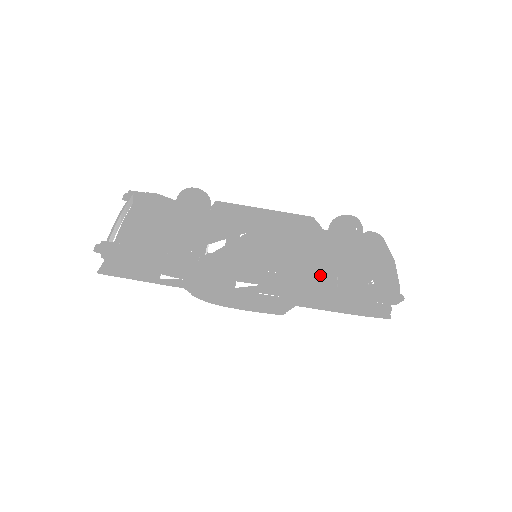
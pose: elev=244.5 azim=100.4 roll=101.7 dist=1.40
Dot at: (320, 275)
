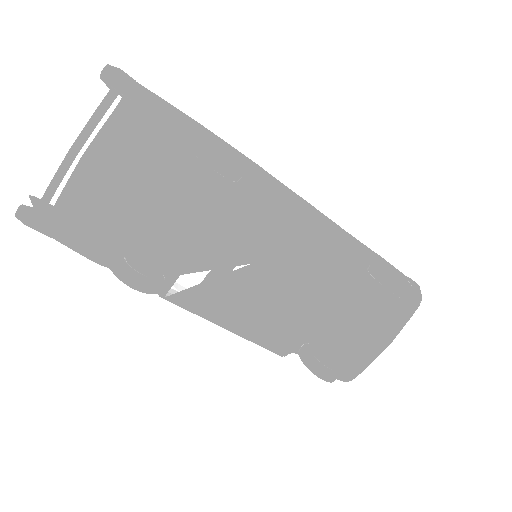
Dot at: (284, 354)
